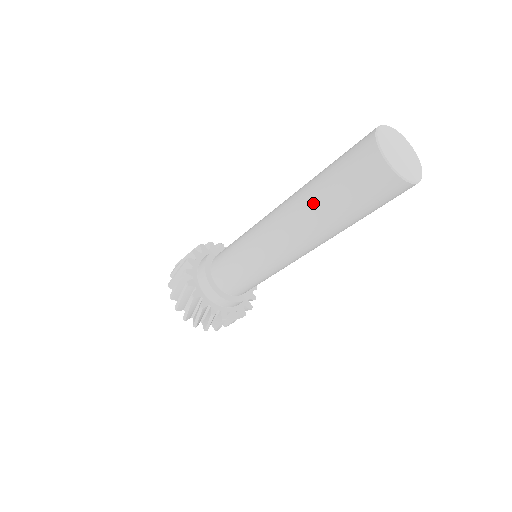
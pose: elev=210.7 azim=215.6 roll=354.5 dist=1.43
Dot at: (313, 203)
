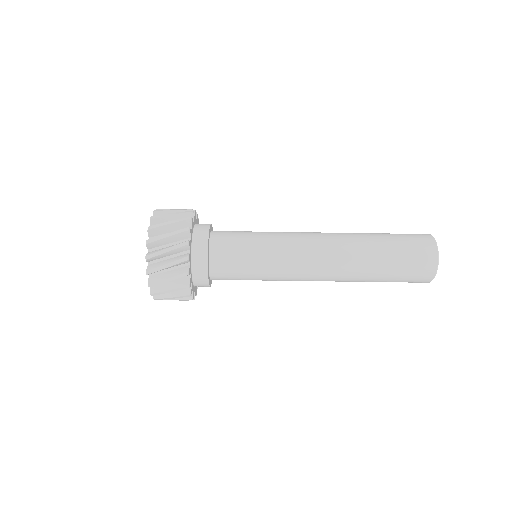
Dot at: (363, 233)
